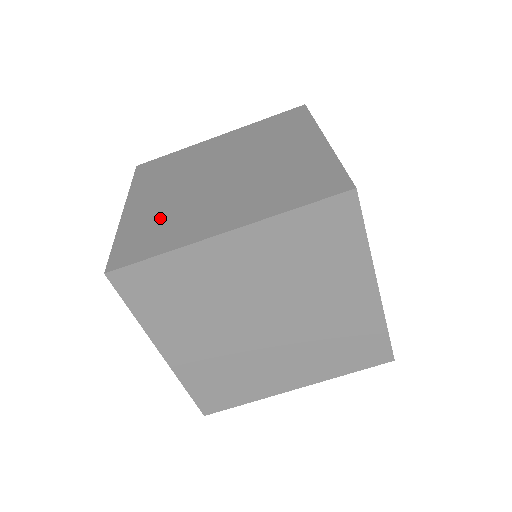
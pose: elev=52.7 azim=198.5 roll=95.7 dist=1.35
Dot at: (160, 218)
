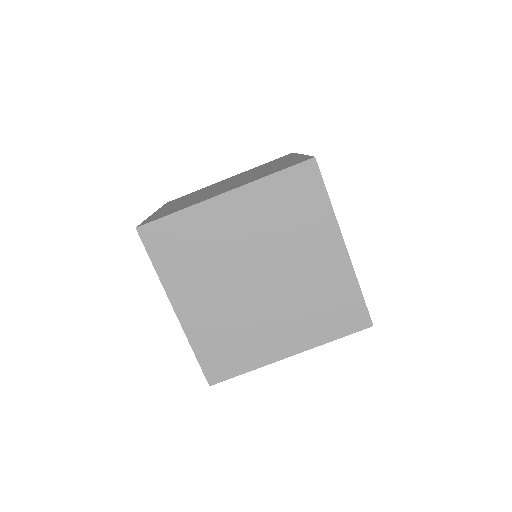
Dot at: (179, 205)
